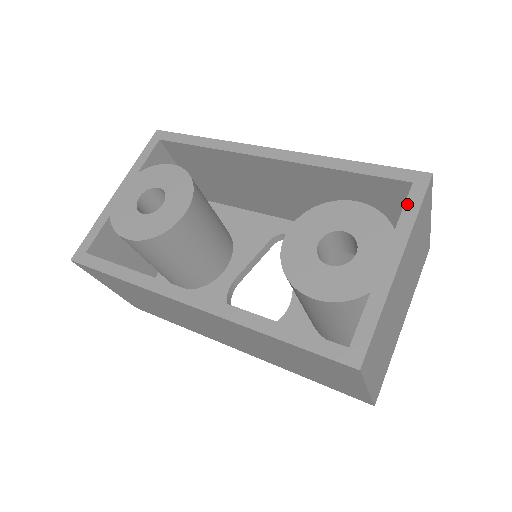
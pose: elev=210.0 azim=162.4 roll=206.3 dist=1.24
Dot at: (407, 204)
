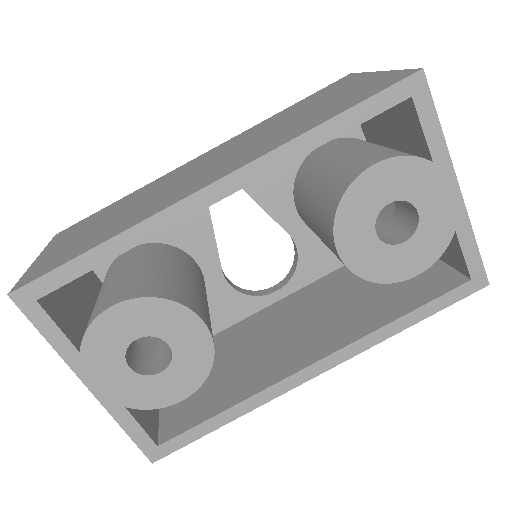
Dot at: (425, 127)
